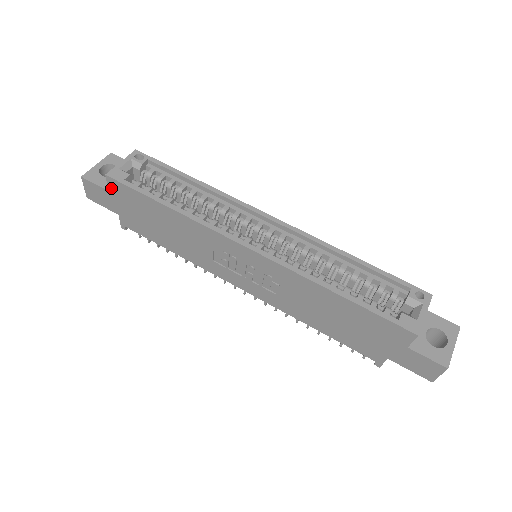
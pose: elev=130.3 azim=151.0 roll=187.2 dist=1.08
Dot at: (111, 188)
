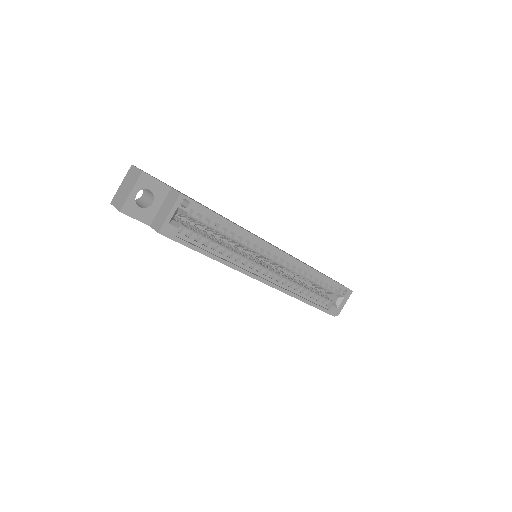
Dot at: occluded
